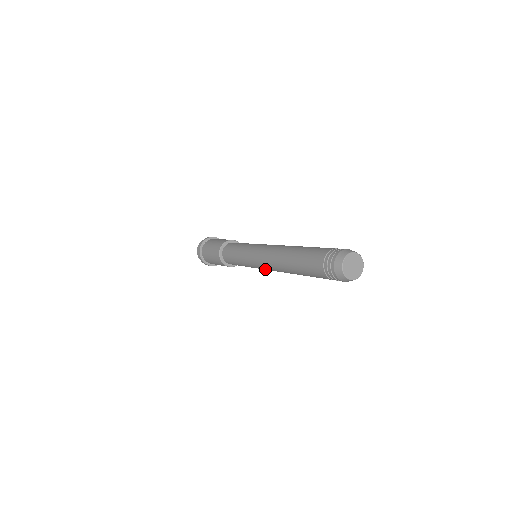
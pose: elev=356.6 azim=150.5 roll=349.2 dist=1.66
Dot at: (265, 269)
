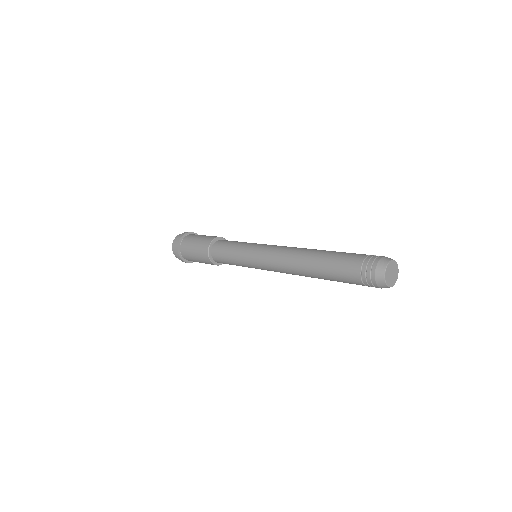
Dot at: occluded
